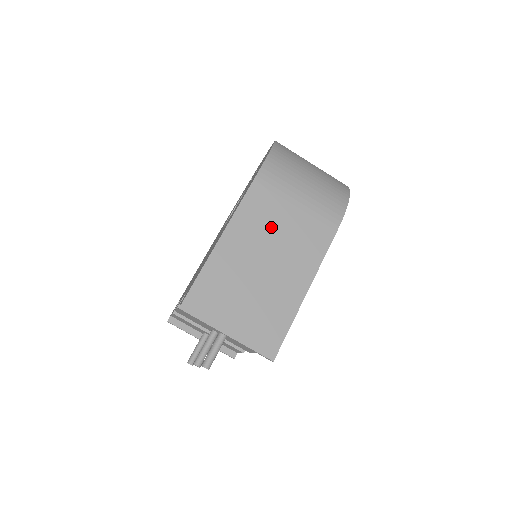
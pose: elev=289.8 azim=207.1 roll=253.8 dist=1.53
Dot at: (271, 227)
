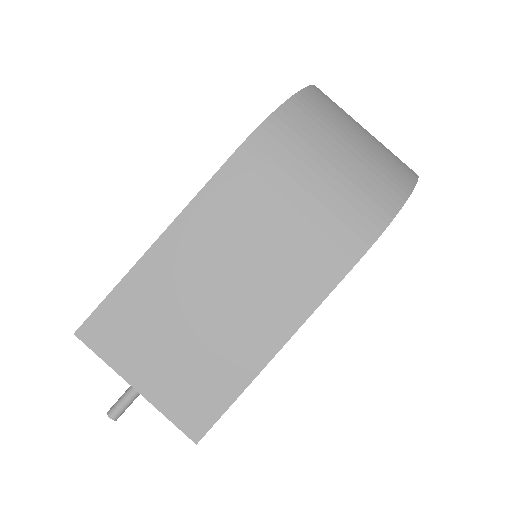
Dot at: (244, 236)
